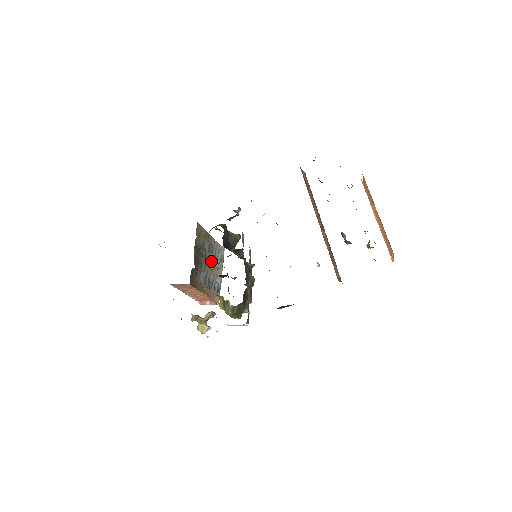
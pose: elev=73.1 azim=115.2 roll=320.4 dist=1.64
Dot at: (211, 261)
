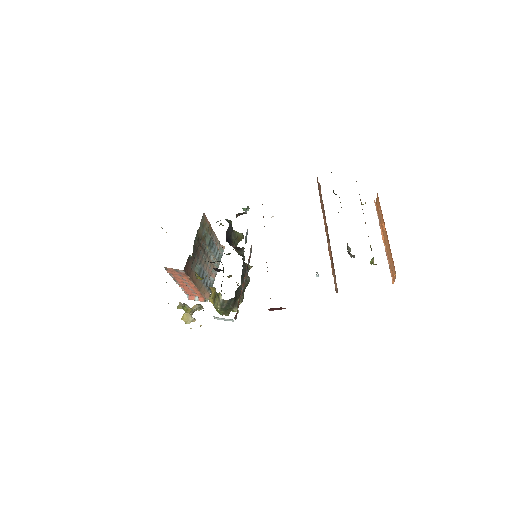
Dot at: (209, 256)
